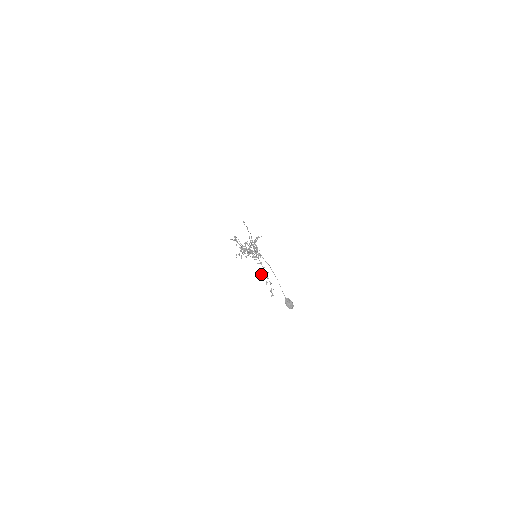
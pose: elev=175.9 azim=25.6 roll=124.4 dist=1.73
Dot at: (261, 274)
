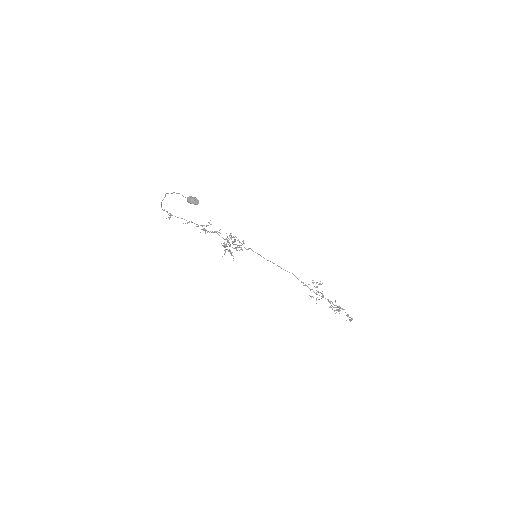
Dot at: (329, 307)
